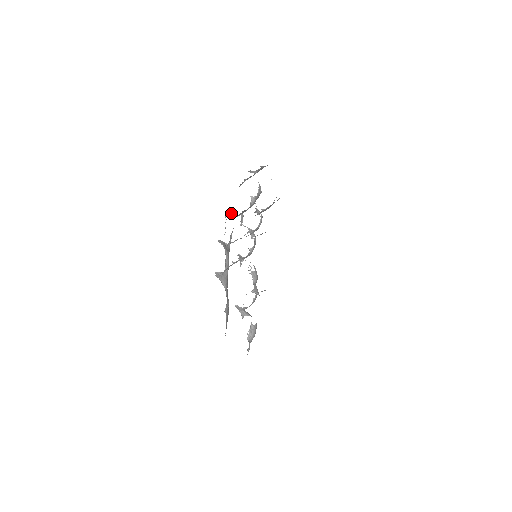
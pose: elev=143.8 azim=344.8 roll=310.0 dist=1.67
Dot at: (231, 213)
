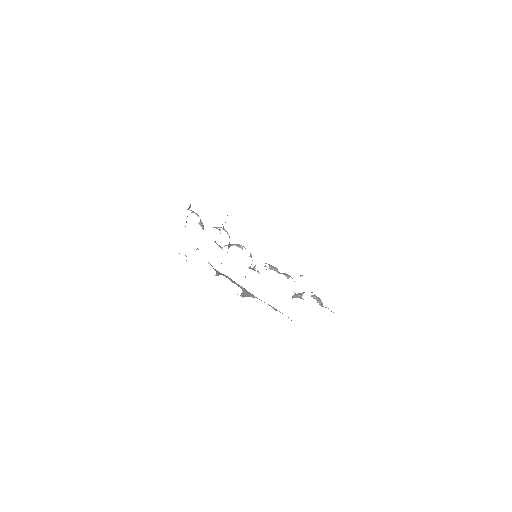
Dot at: occluded
